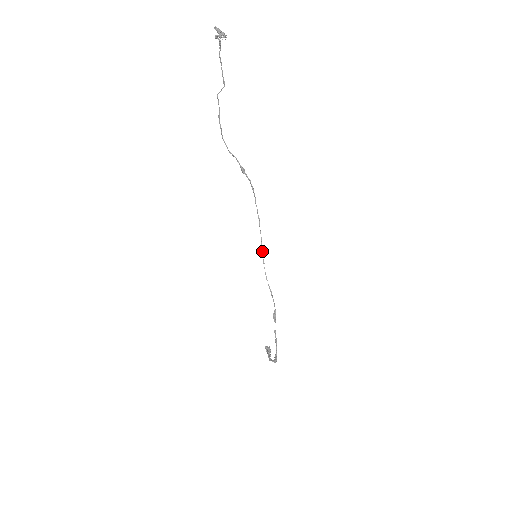
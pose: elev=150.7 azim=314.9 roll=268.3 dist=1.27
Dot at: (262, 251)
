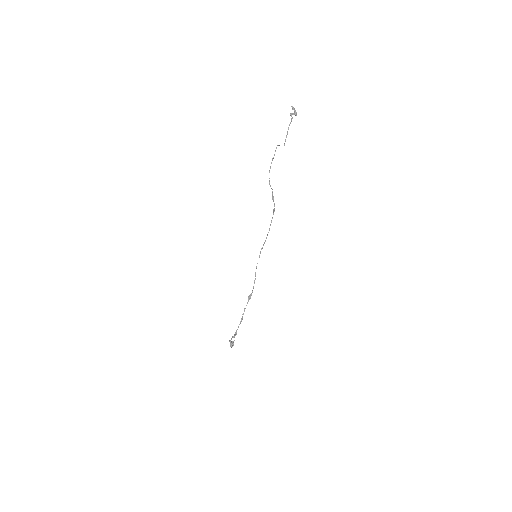
Dot at: occluded
